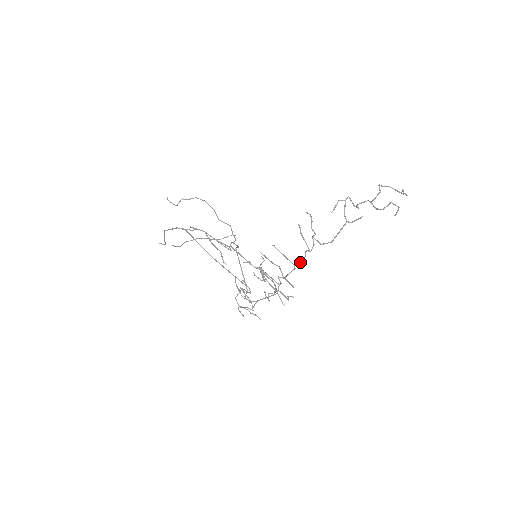
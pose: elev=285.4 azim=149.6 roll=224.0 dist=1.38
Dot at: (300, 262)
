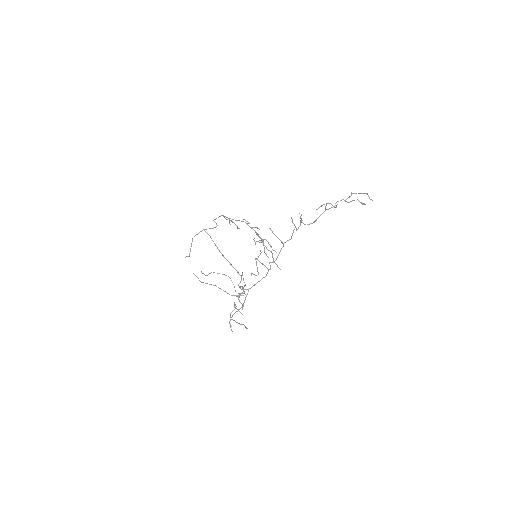
Dot at: (288, 240)
